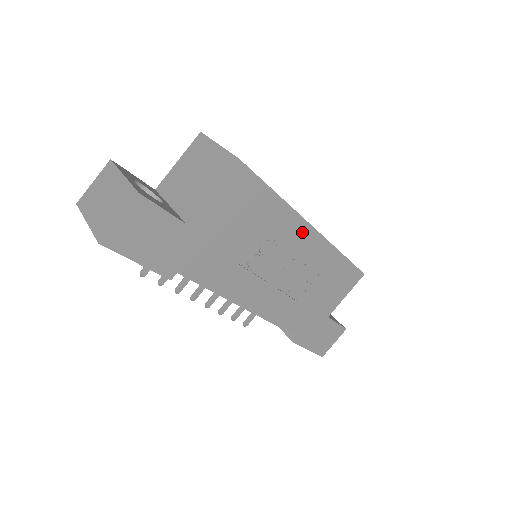
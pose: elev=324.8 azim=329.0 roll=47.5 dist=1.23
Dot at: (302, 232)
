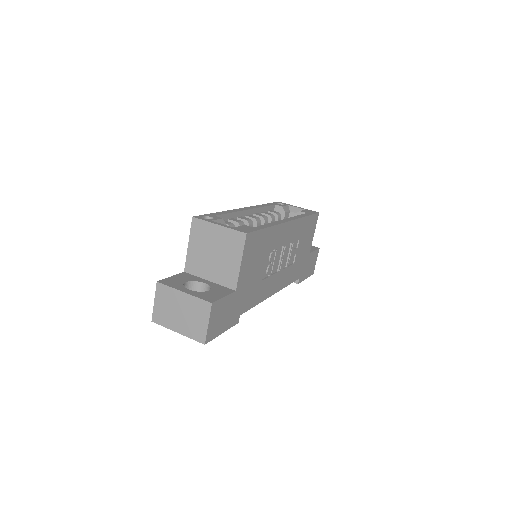
Dot at: (285, 230)
